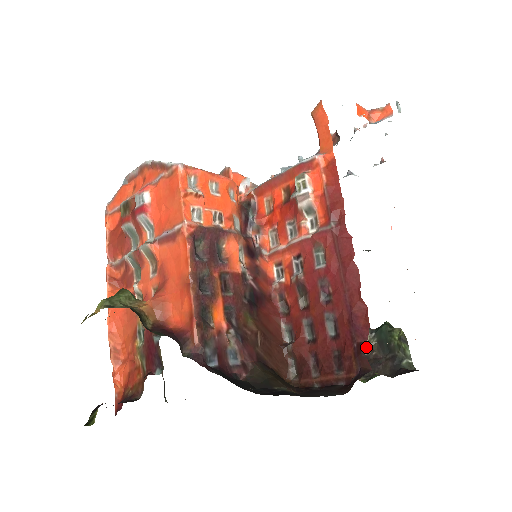
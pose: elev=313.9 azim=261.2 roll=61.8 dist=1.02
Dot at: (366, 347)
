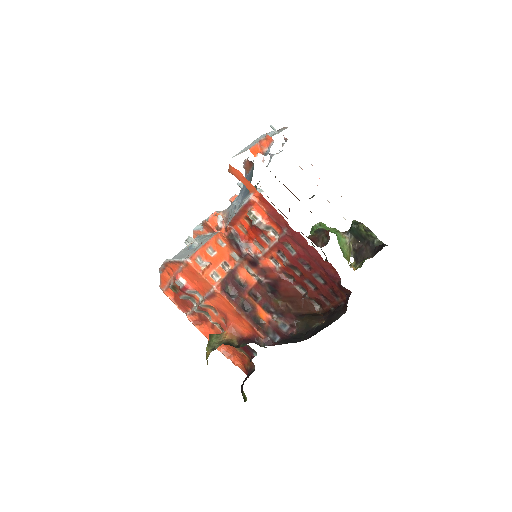
Dot at: (350, 245)
